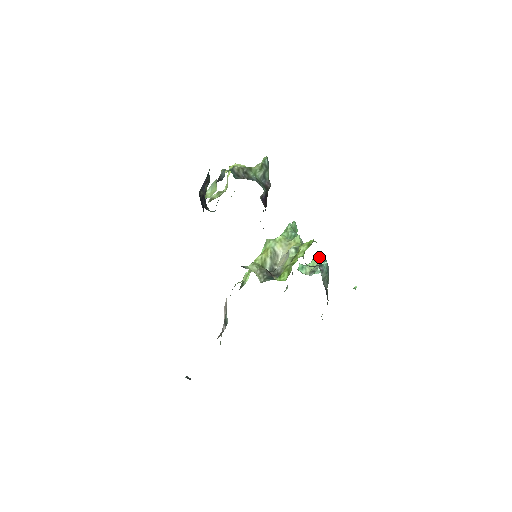
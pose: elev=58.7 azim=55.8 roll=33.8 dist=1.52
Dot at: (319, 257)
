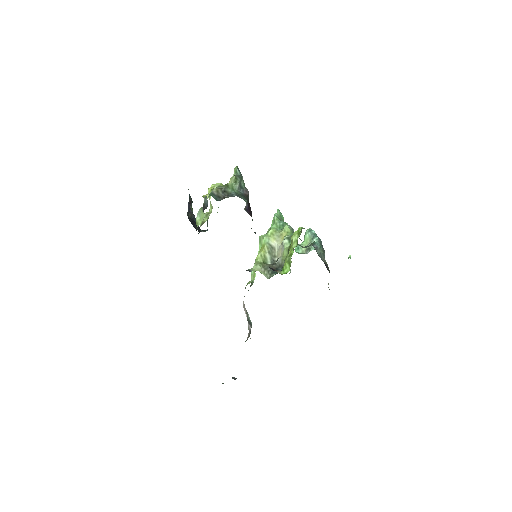
Dot at: (309, 234)
